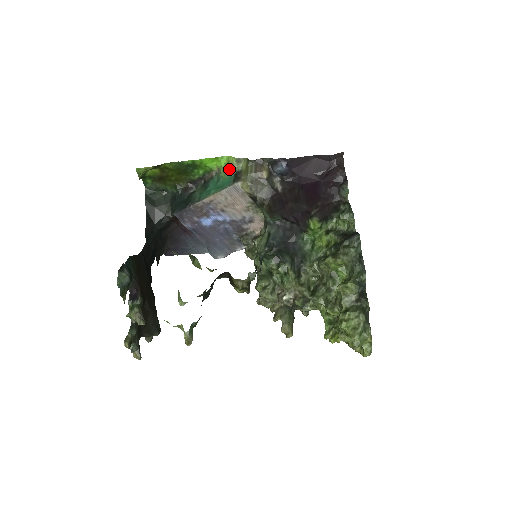
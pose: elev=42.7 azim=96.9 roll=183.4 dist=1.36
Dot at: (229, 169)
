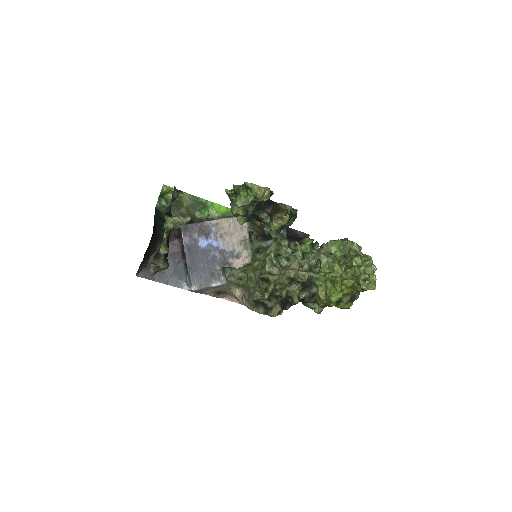
Dot at: occluded
